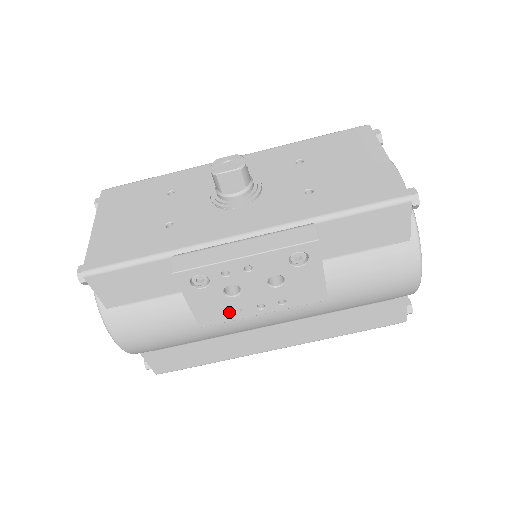
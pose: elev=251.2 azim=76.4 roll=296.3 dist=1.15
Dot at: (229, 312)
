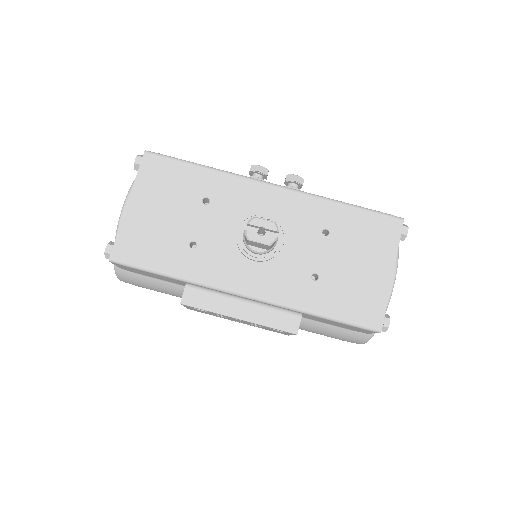
Dot at: (213, 315)
